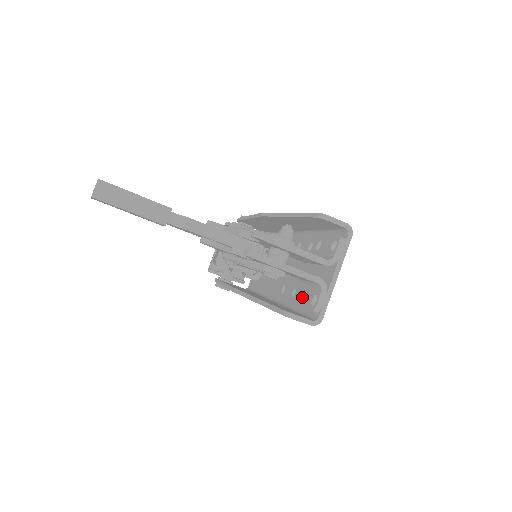
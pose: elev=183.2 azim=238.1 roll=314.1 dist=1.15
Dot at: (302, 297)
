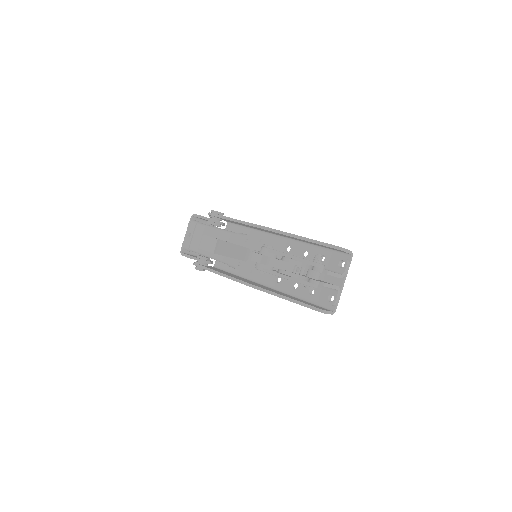
Dot at: (314, 293)
